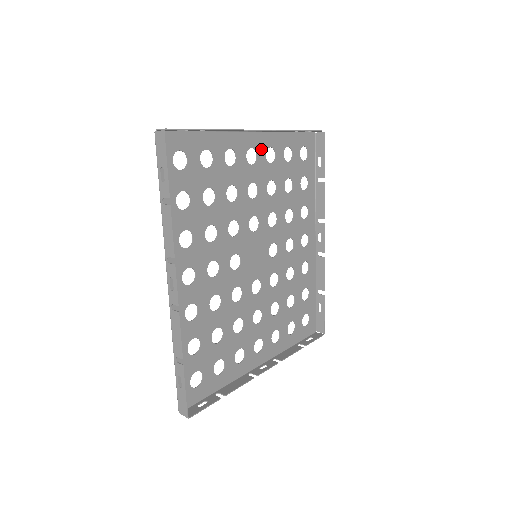
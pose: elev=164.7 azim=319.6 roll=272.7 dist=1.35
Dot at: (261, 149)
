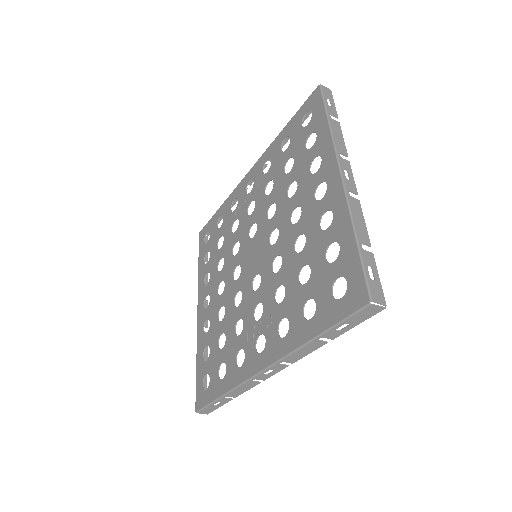
Dot at: (323, 173)
